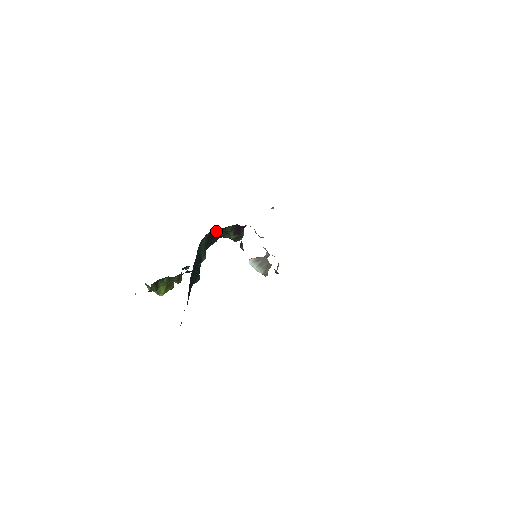
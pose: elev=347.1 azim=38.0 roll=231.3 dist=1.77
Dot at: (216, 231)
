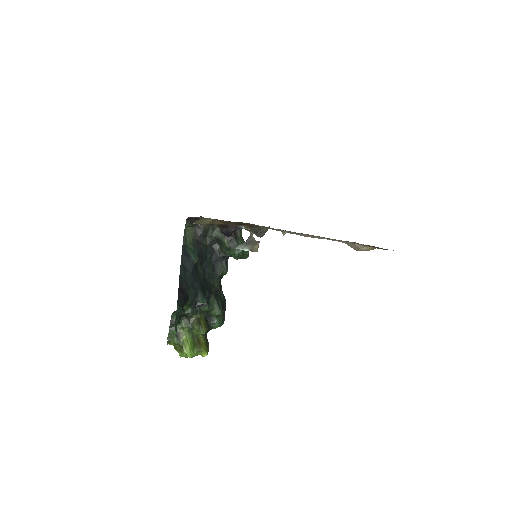
Dot at: (201, 231)
